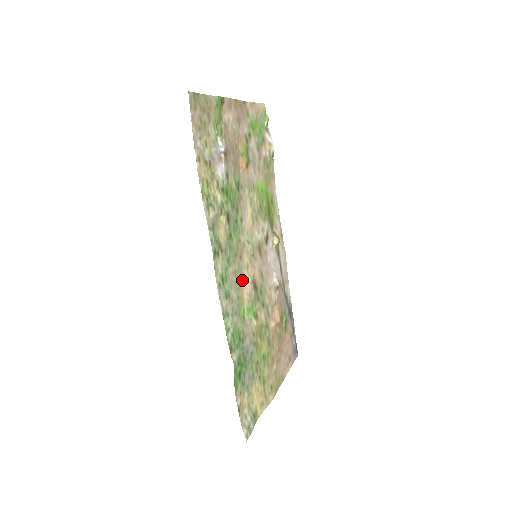
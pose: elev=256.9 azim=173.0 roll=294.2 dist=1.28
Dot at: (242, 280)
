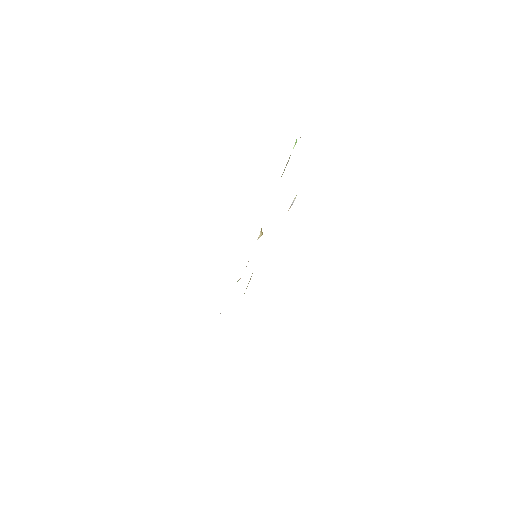
Dot at: occluded
